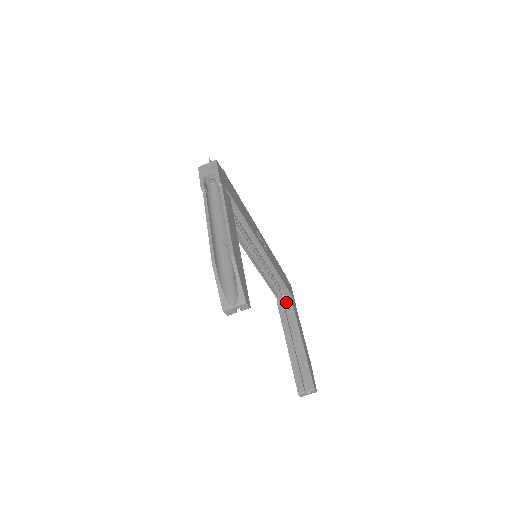
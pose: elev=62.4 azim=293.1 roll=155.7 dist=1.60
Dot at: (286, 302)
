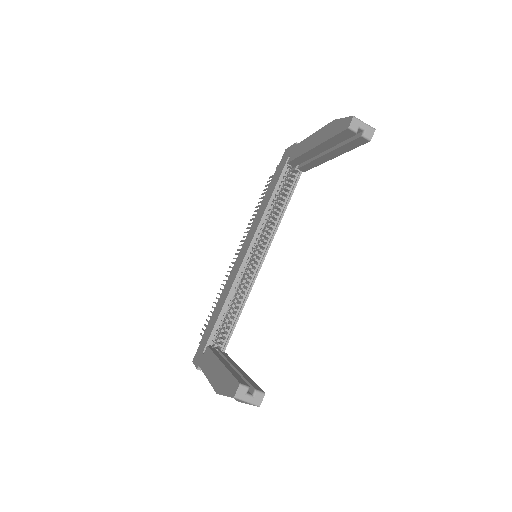
Dot at: (220, 351)
